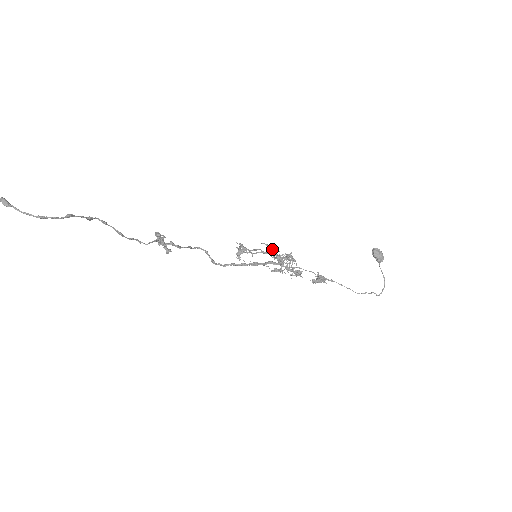
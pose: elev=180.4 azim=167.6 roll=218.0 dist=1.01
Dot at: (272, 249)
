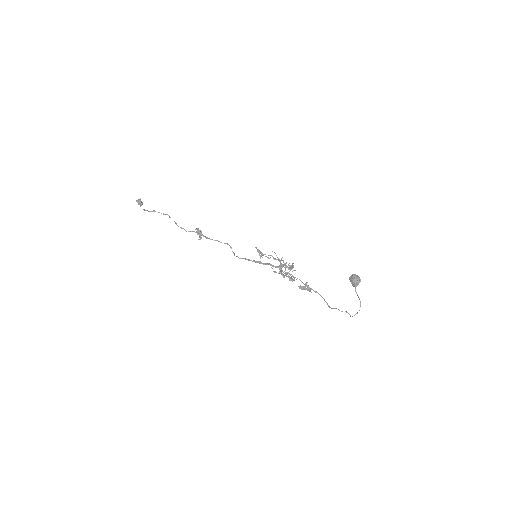
Dot at: (281, 258)
